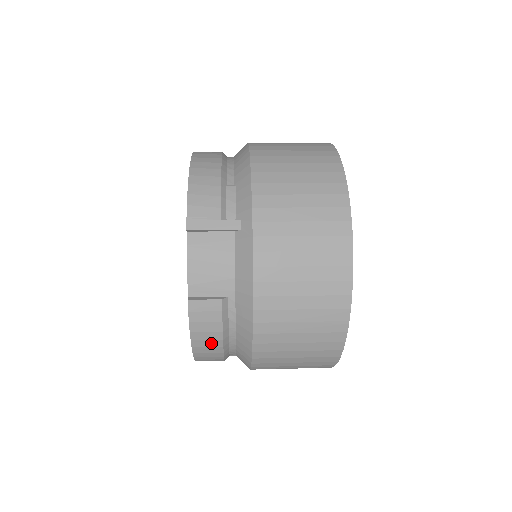
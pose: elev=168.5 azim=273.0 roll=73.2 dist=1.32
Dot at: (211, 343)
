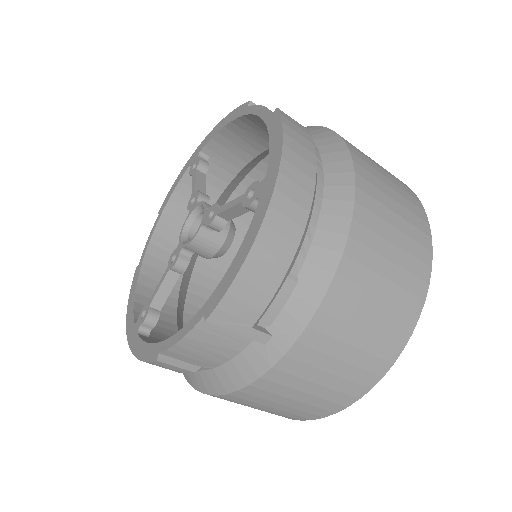
Dot at: (303, 165)
